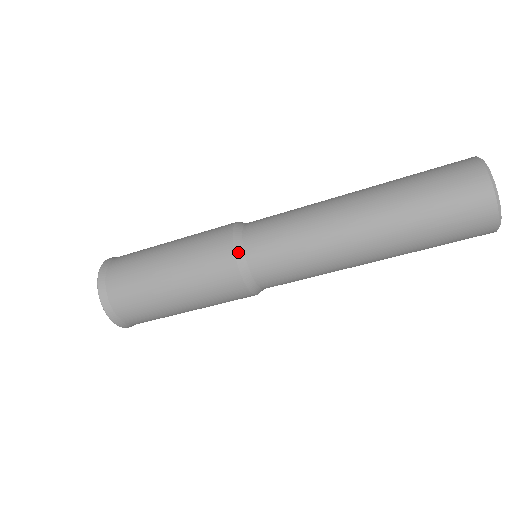
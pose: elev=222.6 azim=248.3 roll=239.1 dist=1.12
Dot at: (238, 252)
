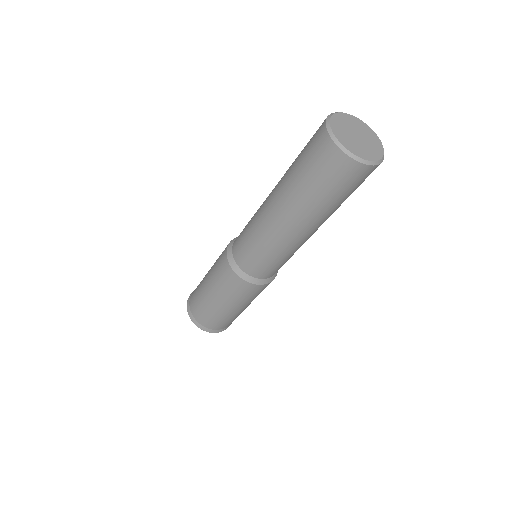
Dot at: (238, 273)
